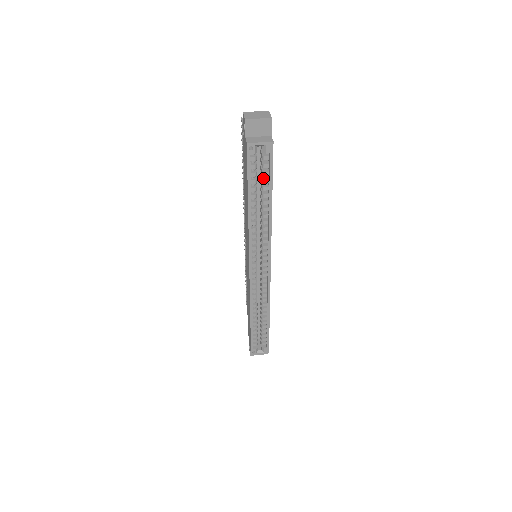
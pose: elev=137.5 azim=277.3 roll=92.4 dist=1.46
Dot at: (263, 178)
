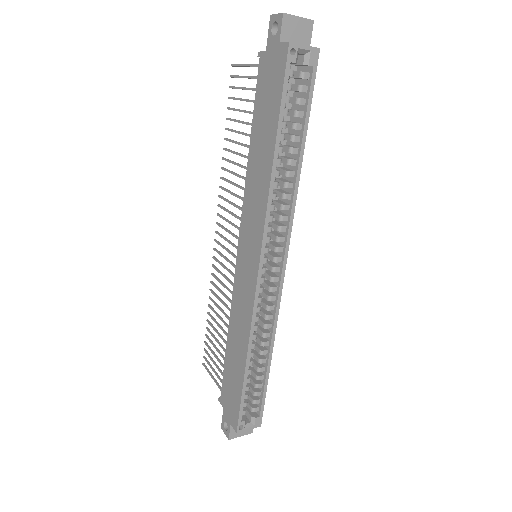
Dot at: (296, 110)
